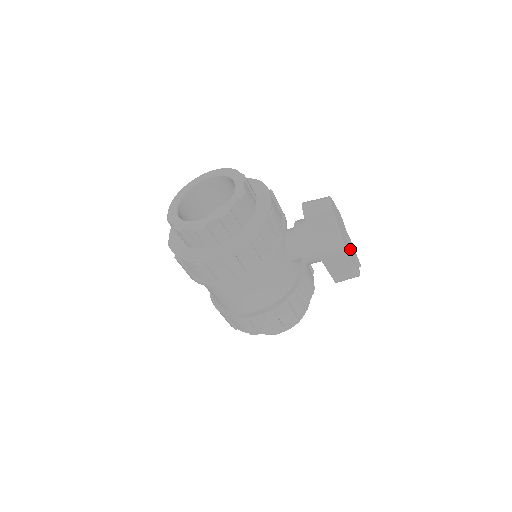
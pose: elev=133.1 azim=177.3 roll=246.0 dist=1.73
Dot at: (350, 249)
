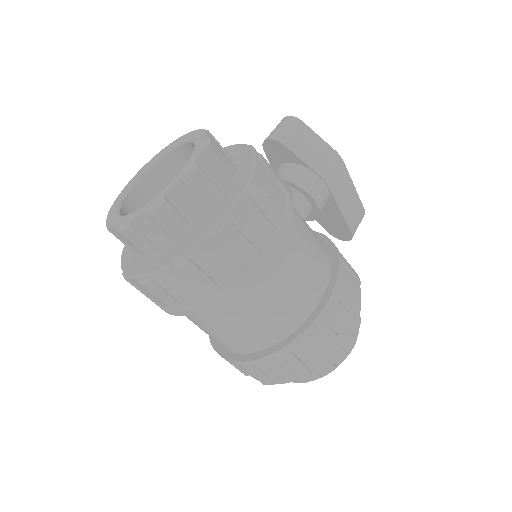
Dot at: occluded
